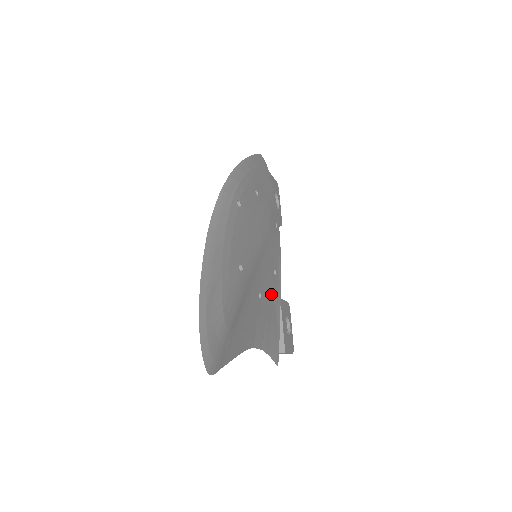
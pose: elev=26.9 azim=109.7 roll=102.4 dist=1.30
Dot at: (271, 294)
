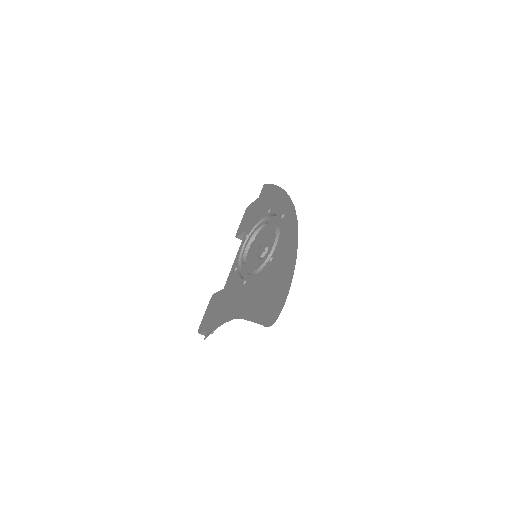
Dot at: occluded
